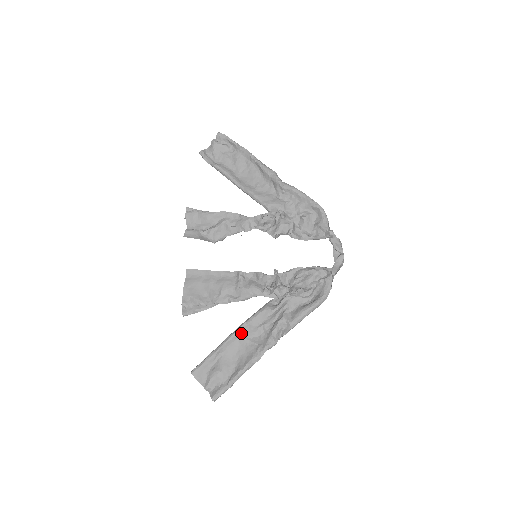
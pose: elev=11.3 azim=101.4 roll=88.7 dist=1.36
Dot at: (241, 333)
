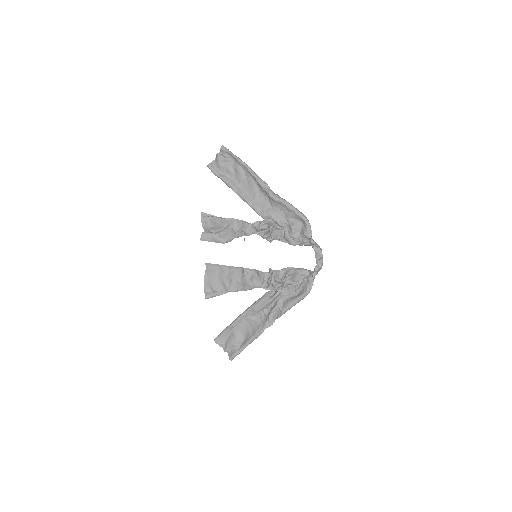
Dot at: (247, 315)
